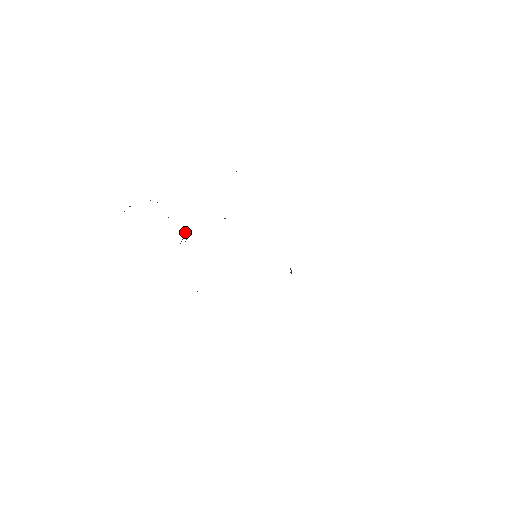
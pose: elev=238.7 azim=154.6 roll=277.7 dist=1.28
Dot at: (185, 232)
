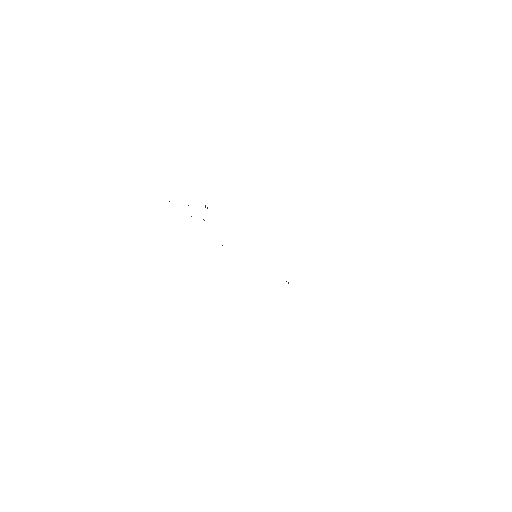
Dot at: (205, 207)
